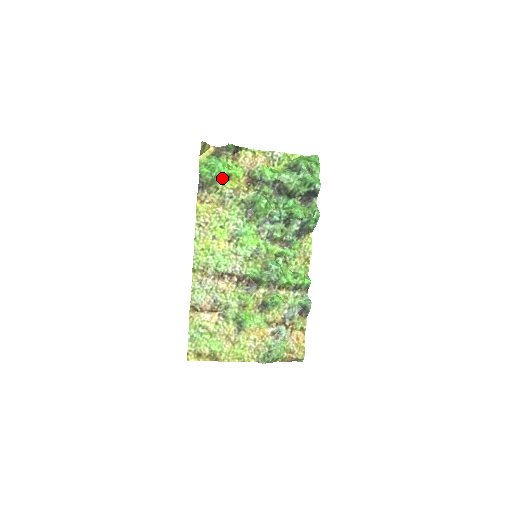
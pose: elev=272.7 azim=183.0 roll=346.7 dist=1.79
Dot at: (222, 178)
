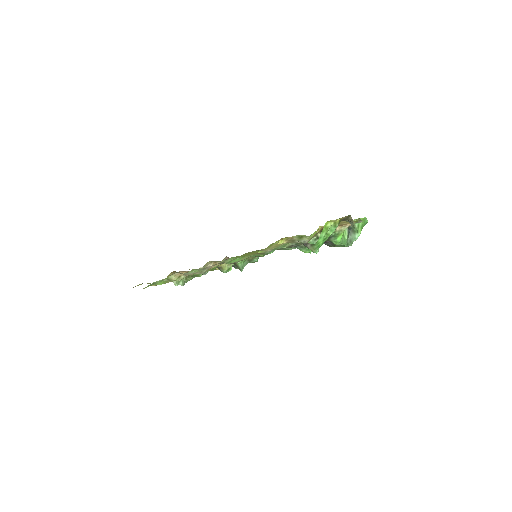
Dot at: occluded
